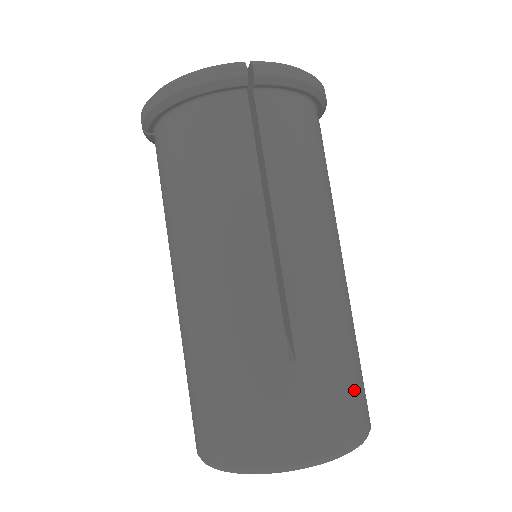
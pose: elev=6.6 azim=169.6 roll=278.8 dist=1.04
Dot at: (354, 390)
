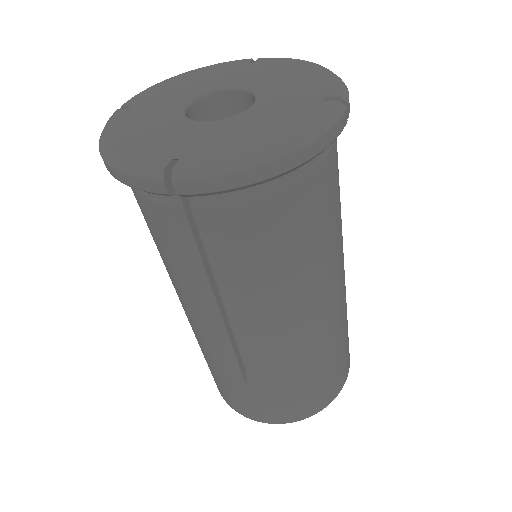
Dot at: (310, 395)
